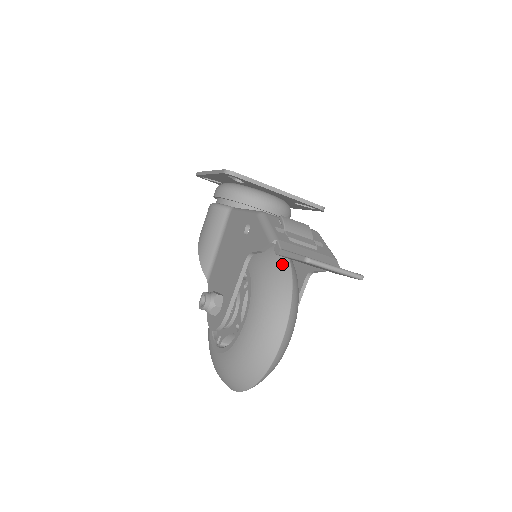
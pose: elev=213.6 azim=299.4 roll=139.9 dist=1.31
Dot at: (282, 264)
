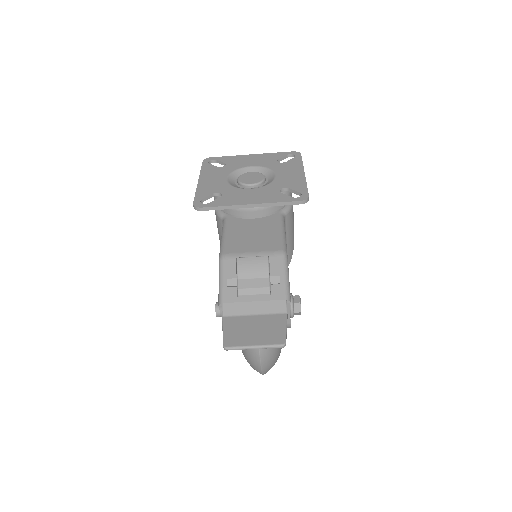
Dot at: occluded
